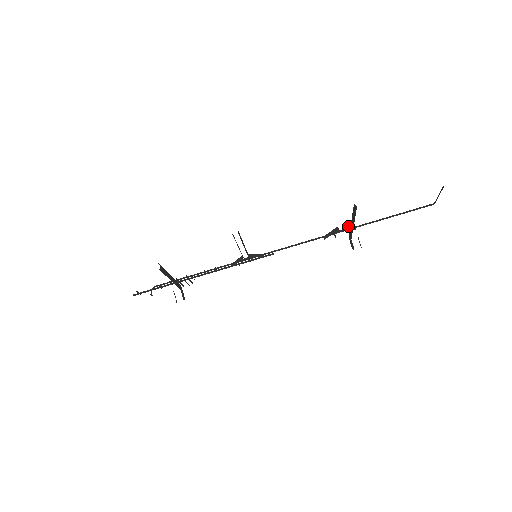
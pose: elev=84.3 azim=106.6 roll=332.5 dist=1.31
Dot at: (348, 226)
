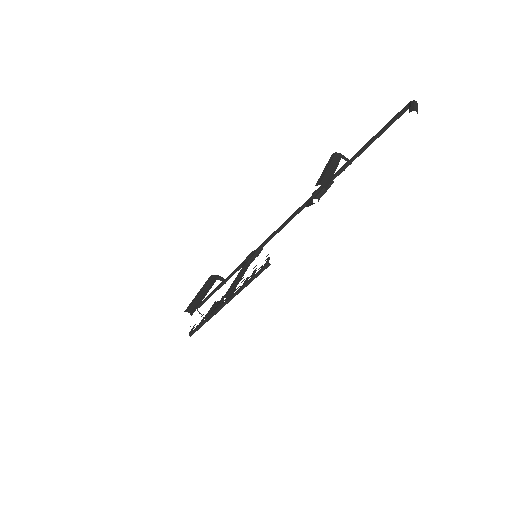
Dot at: (323, 188)
